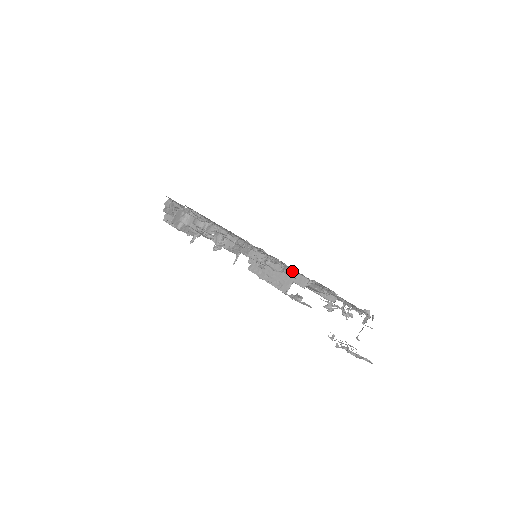
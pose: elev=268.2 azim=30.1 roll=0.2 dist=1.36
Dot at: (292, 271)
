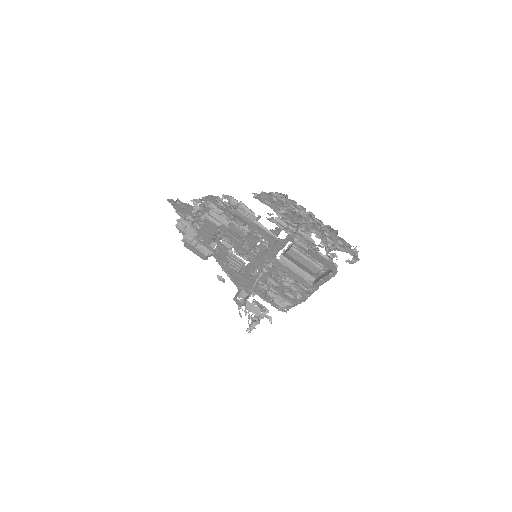
Dot at: occluded
